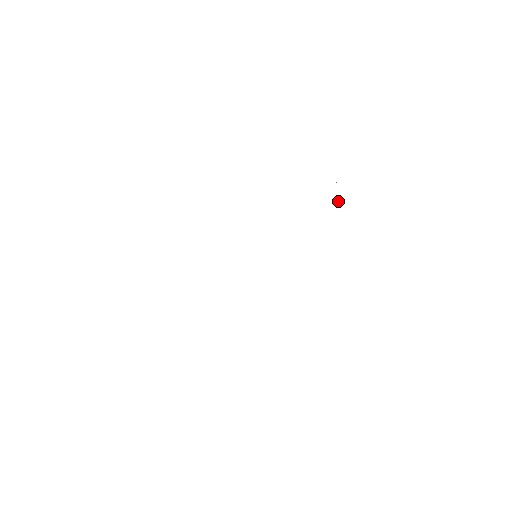
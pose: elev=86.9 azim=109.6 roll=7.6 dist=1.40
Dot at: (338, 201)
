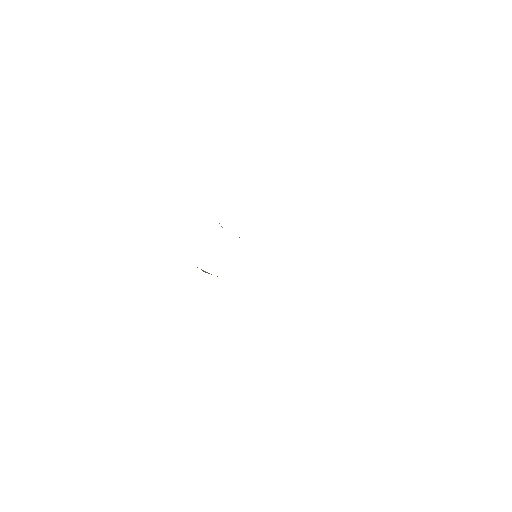
Dot at: occluded
